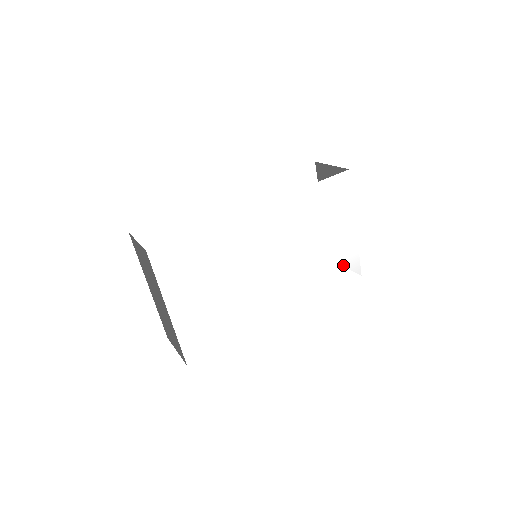
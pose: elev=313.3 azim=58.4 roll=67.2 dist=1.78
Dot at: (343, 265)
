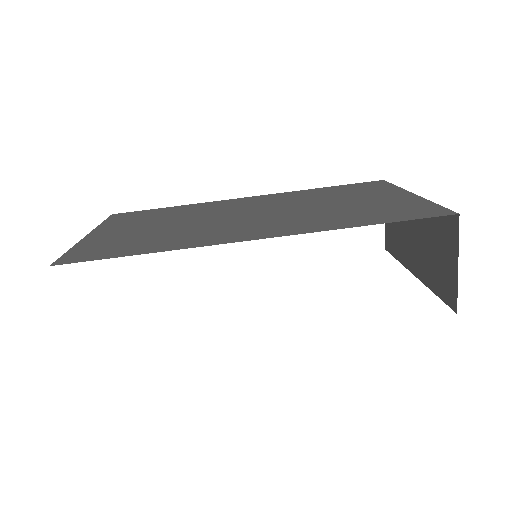
Dot at: occluded
